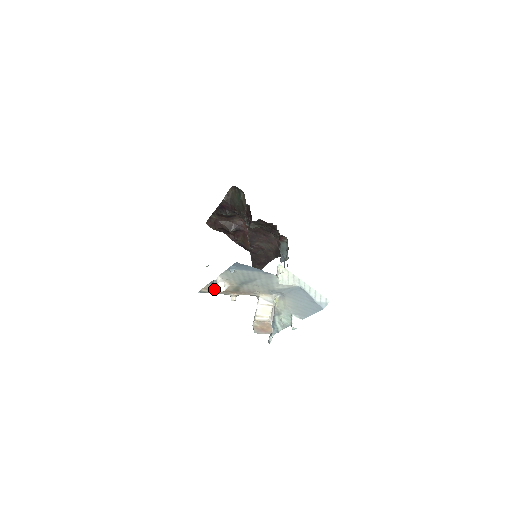
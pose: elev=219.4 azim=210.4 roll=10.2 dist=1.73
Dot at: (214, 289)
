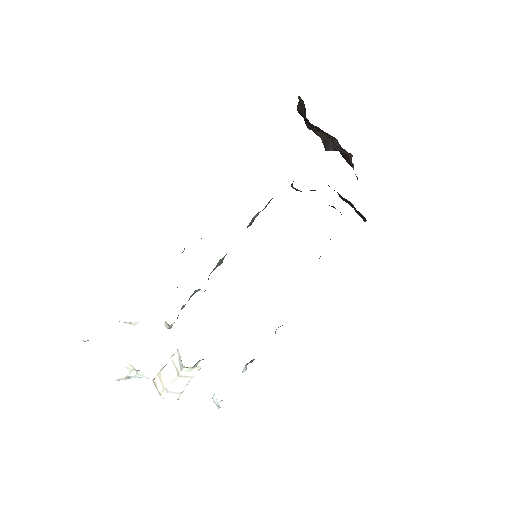
Dot at: occluded
